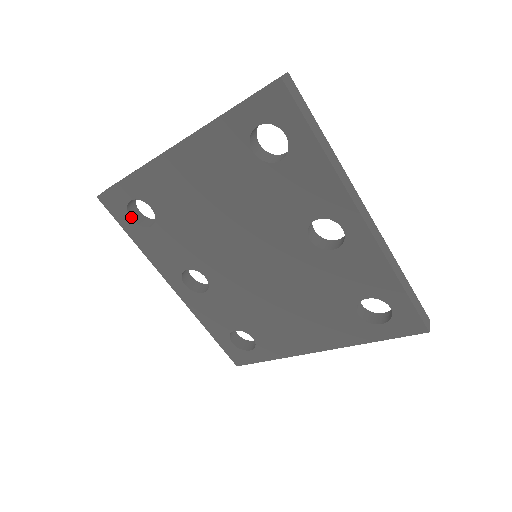
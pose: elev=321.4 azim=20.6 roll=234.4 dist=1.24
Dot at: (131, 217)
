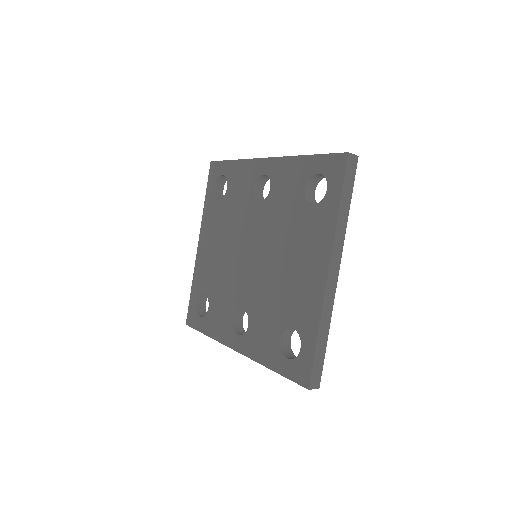
Dot at: (201, 317)
